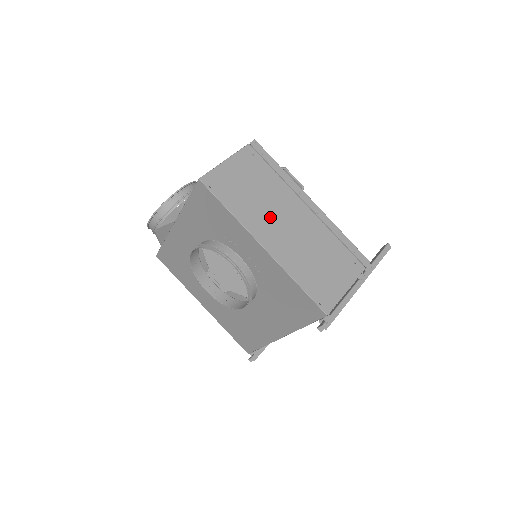
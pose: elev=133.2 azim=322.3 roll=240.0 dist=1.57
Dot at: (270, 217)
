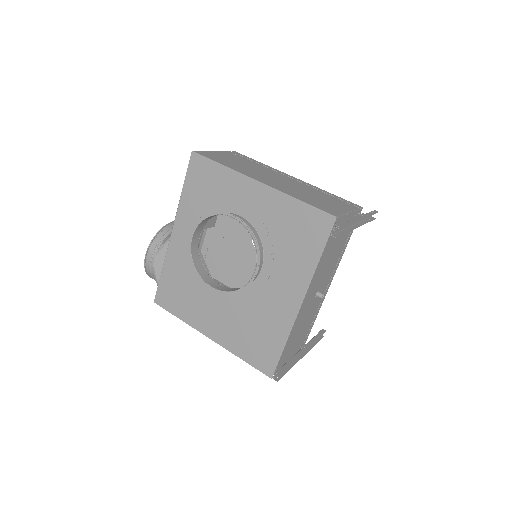
Dot at: (260, 174)
